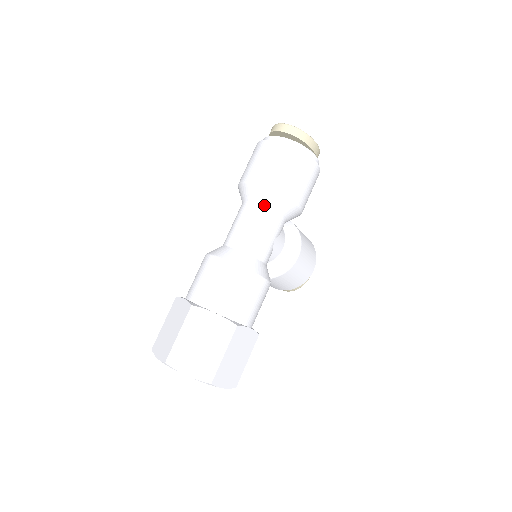
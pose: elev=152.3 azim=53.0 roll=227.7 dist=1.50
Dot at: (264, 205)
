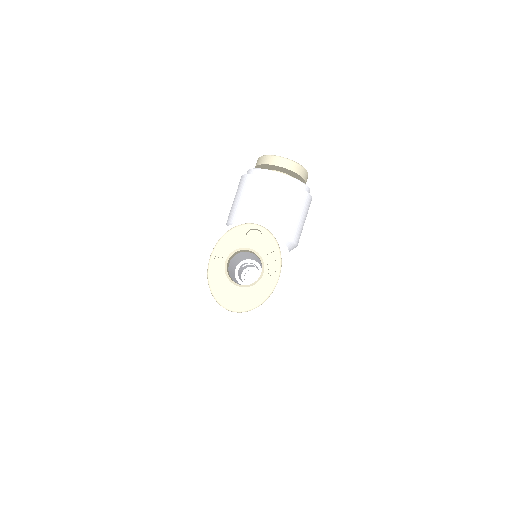
Dot at: occluded
